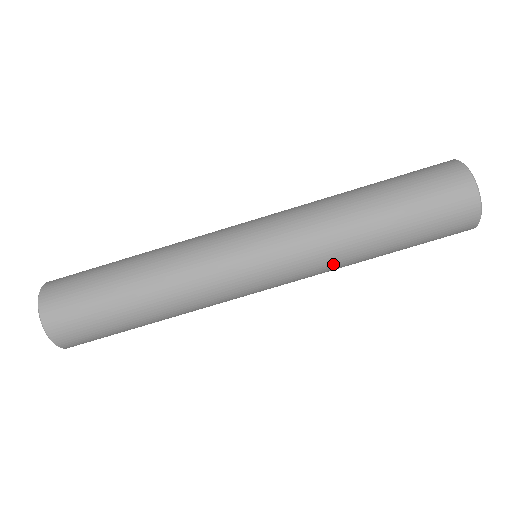
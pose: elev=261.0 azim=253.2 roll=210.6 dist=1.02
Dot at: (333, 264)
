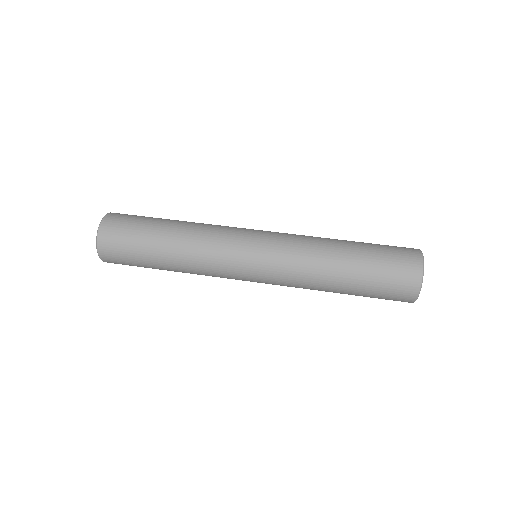
Dot at: (304, 286)
